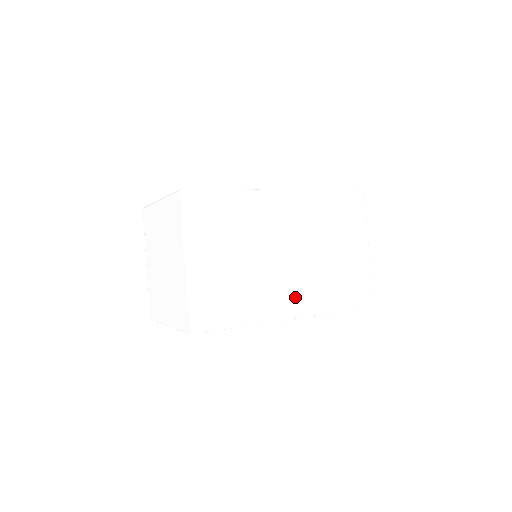
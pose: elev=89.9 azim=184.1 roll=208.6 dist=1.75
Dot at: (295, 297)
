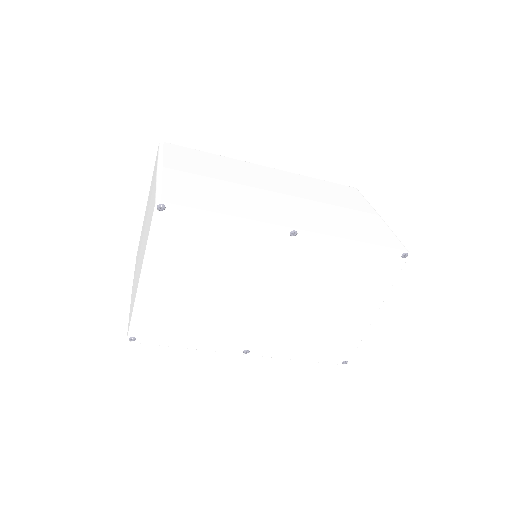
Dot at: (293, 217)
